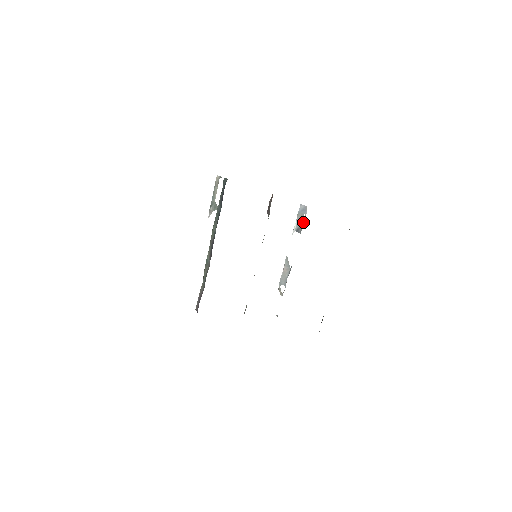
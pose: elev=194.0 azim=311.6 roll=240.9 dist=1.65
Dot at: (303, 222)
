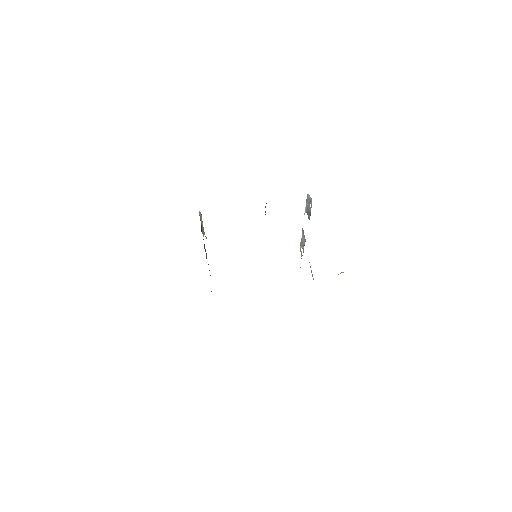
Dot at: (310, 211)
